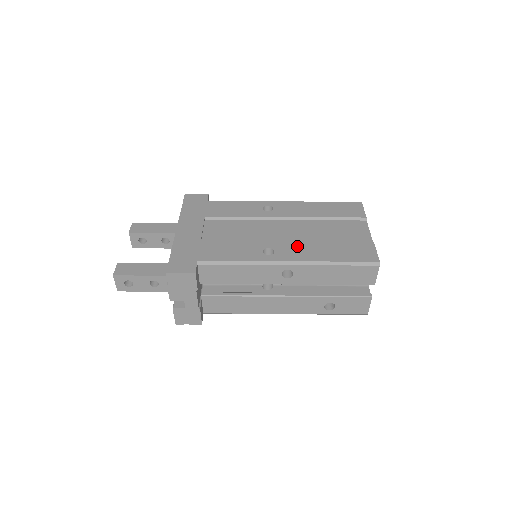
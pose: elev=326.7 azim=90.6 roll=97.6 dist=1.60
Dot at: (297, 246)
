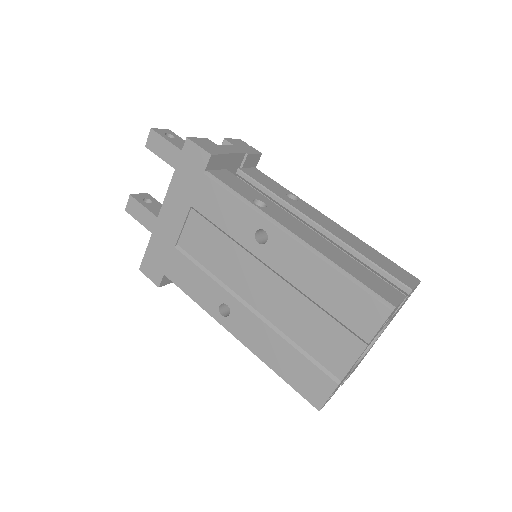
Dot at: (254, 325)
